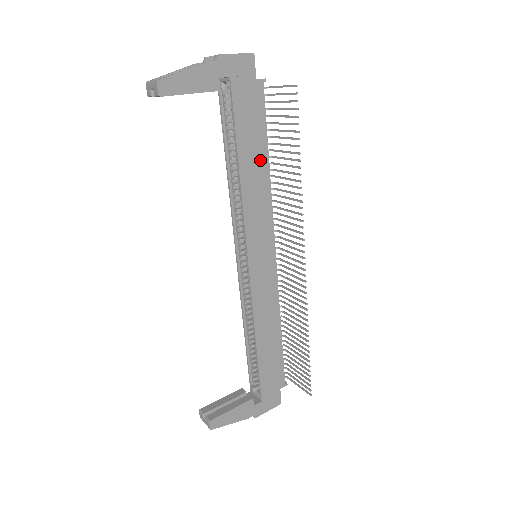
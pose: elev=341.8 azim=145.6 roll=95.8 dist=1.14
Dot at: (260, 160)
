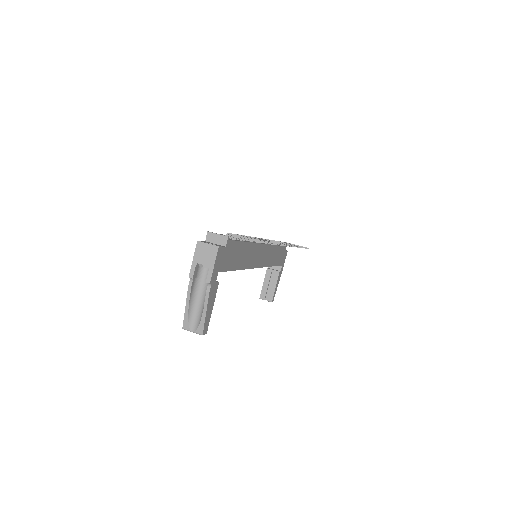
Dot at: (244, 250)
